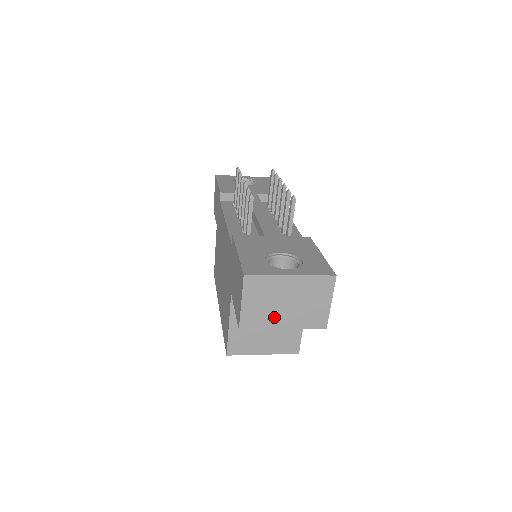
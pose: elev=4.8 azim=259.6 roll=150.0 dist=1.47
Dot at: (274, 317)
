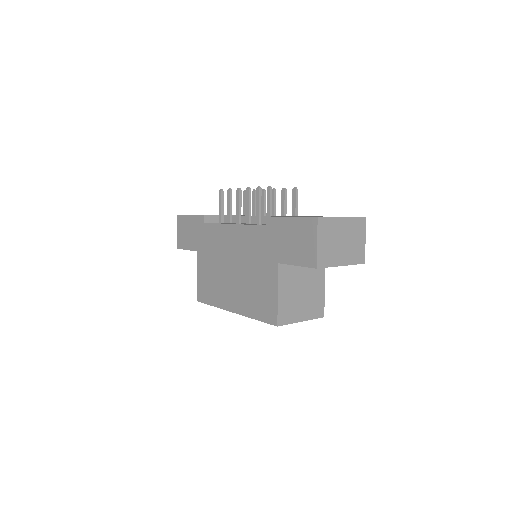
Dot at: (336, 255)
